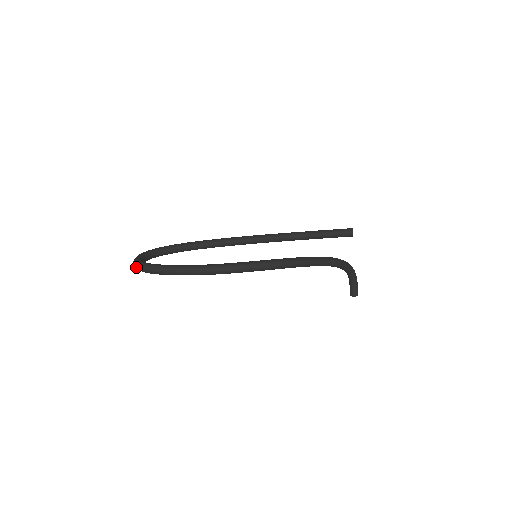
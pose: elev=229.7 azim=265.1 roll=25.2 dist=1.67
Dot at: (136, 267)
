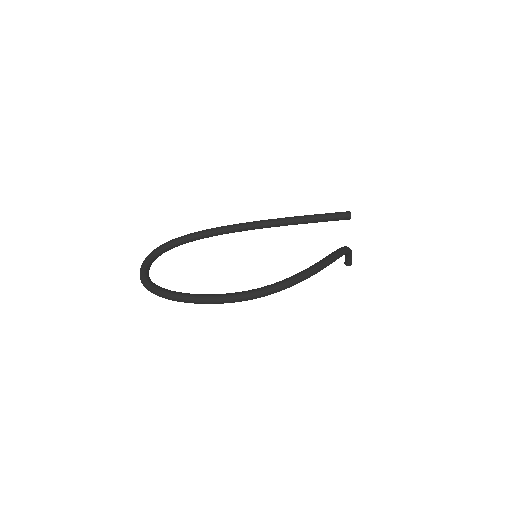
Dot at: occluded
